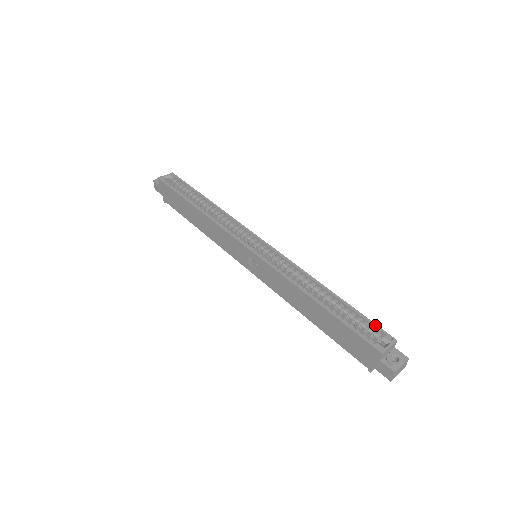
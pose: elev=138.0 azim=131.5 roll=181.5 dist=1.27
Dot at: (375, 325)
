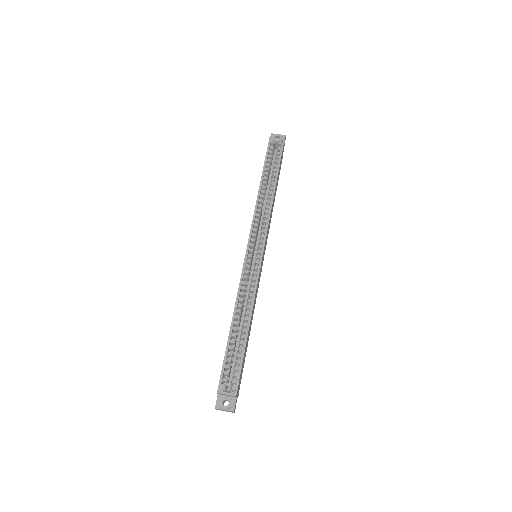
Dot at: (239, 375)
